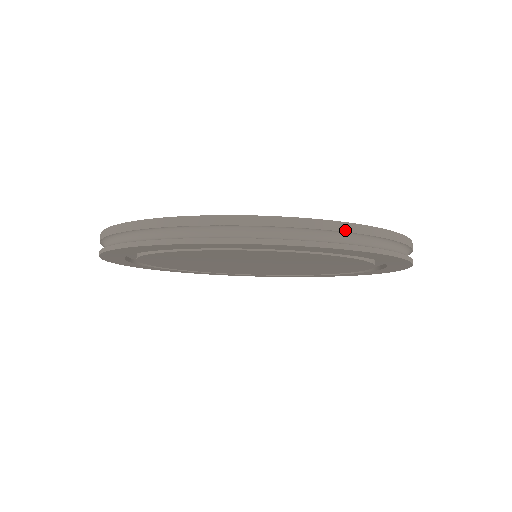
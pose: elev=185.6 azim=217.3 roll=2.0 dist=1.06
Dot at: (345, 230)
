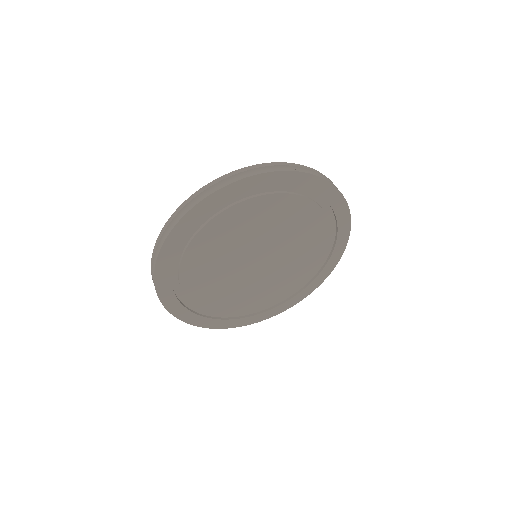
Dot at: (235, 174)
